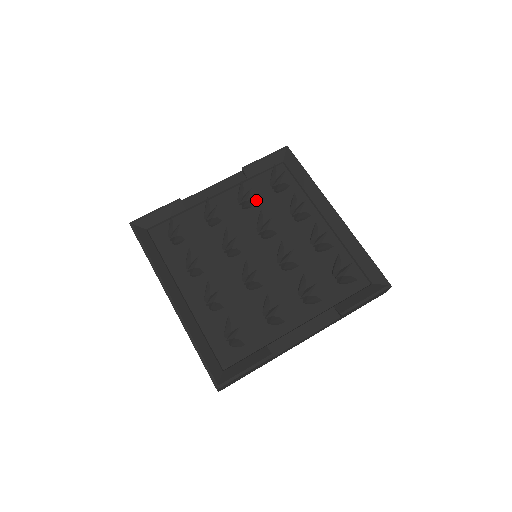
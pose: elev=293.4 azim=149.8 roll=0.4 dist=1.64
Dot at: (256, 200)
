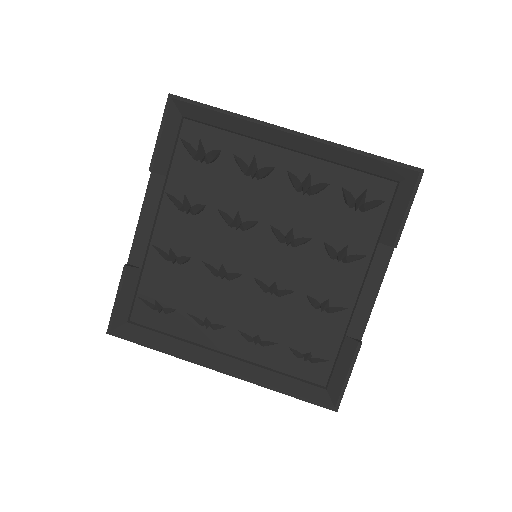
Dot at: (198, 192)
